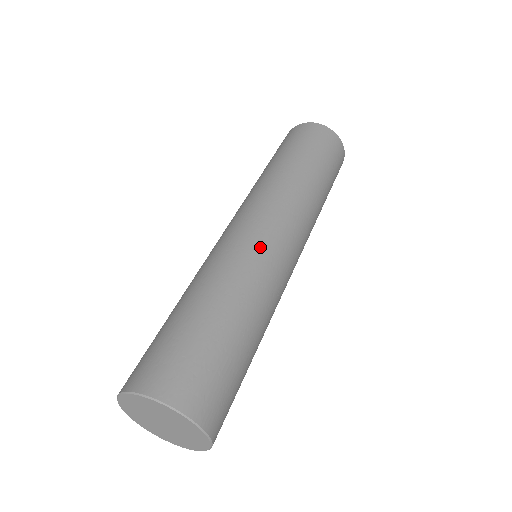
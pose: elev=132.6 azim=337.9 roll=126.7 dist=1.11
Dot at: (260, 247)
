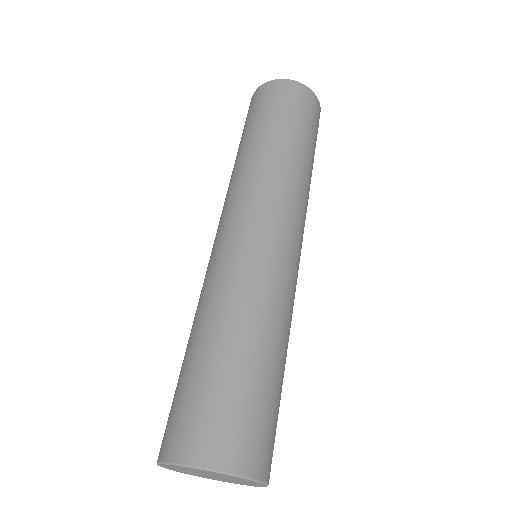
Dot at: (295, 275)
